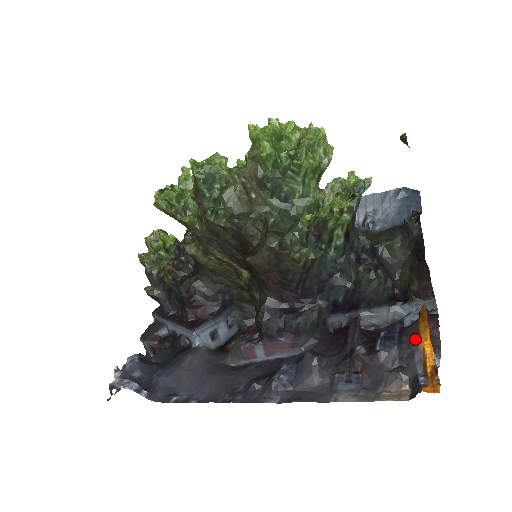
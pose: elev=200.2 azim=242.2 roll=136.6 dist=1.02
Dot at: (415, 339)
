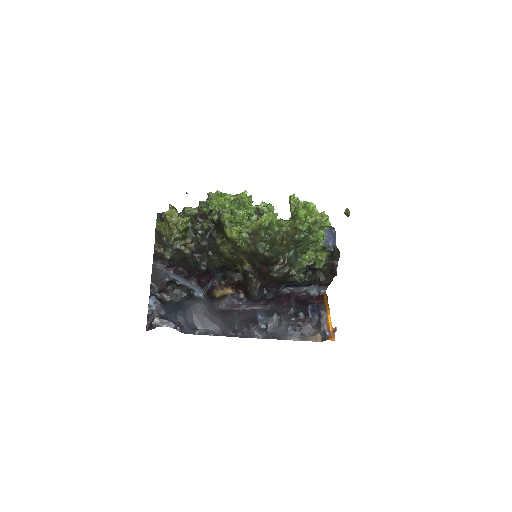
Dot at: (325, 313)
